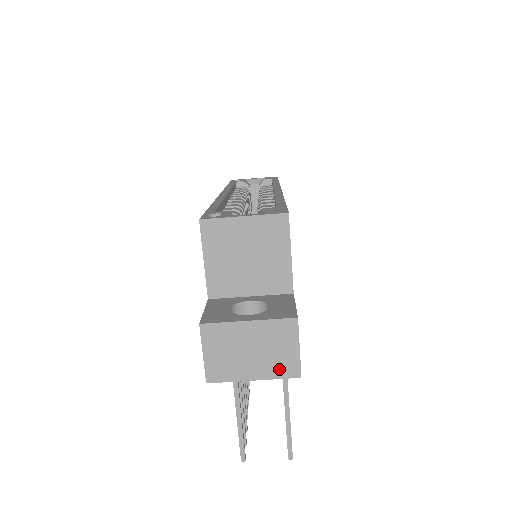
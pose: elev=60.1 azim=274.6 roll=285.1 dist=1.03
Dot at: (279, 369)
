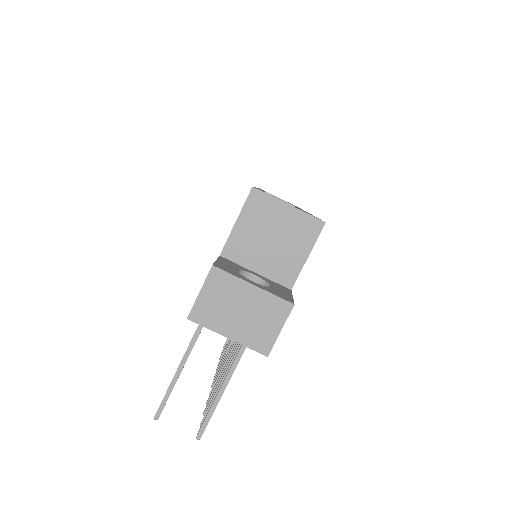
Dot at: (254, 339)
